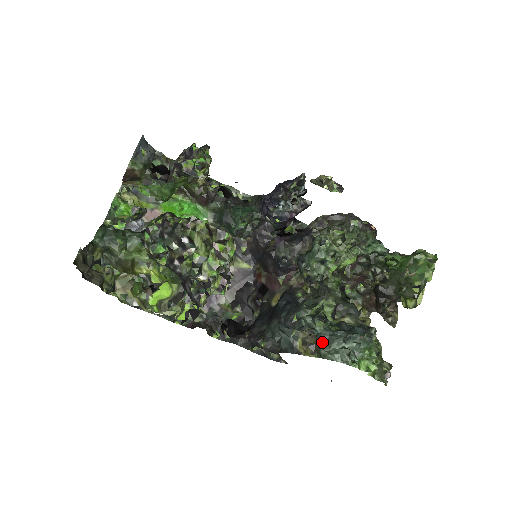
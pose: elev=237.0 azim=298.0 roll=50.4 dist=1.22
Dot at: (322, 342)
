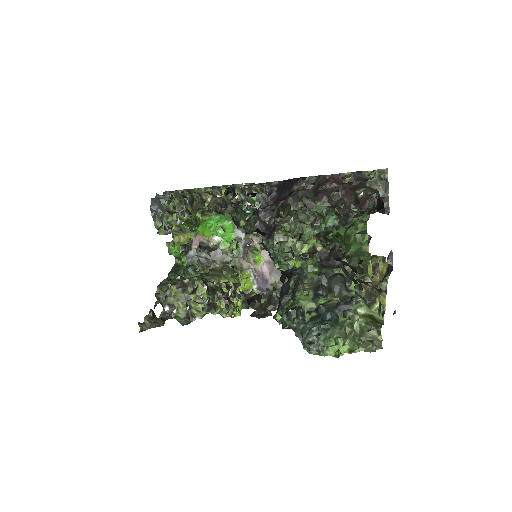
Dot at: (297, 336)
